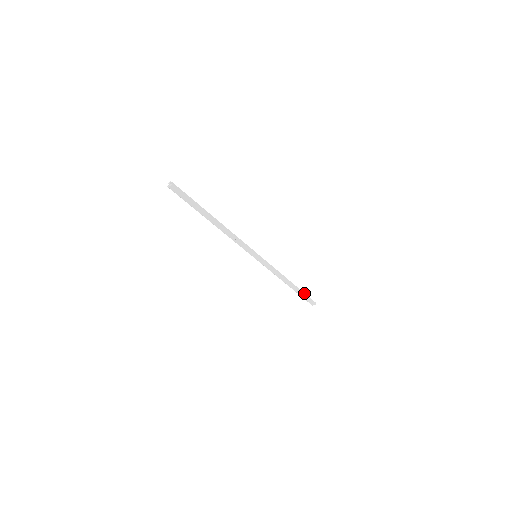
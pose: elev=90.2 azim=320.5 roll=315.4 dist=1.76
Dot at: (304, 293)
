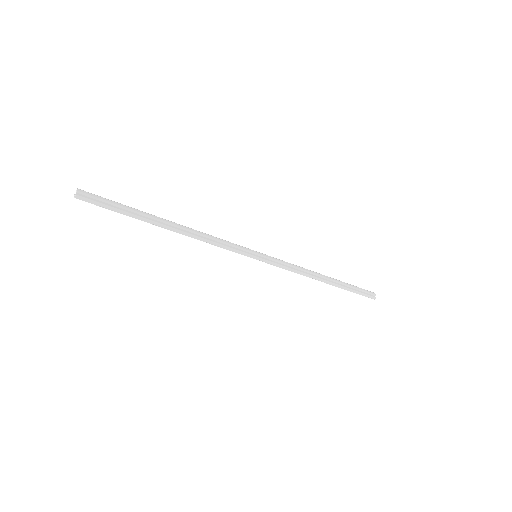
Dot at: (350, 285)
